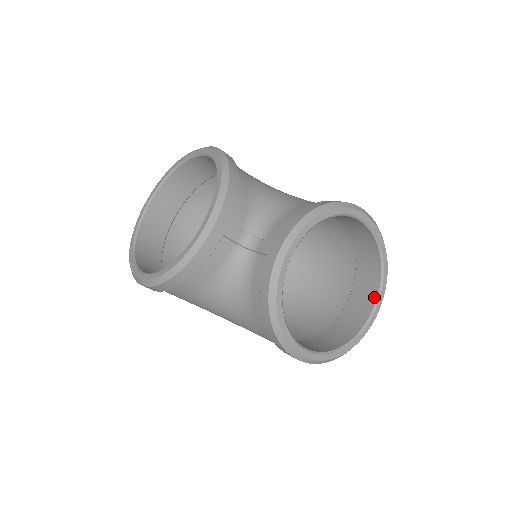
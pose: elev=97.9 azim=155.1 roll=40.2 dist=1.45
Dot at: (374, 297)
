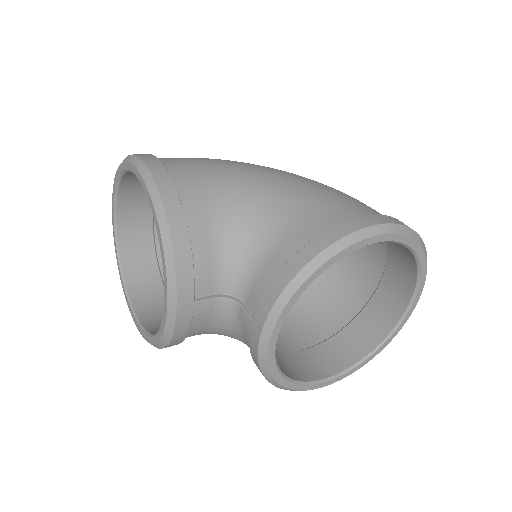
Dot at: (411, 287)
